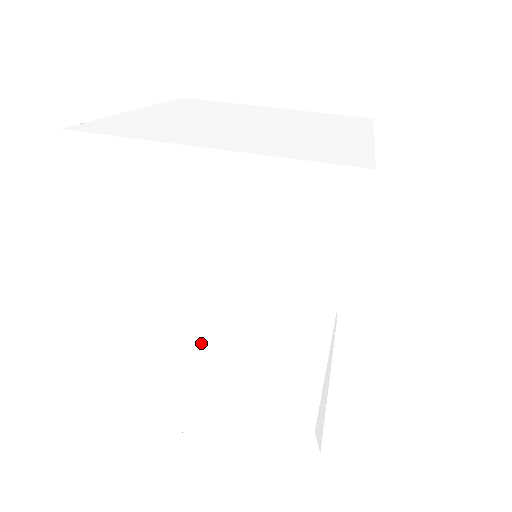
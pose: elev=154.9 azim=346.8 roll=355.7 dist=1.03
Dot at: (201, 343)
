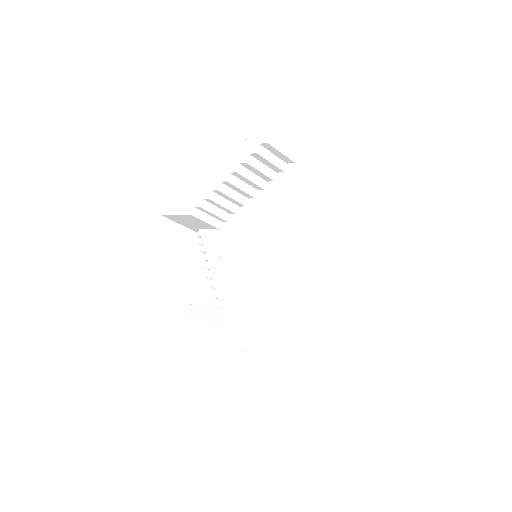
Dot at: (287, 279)
